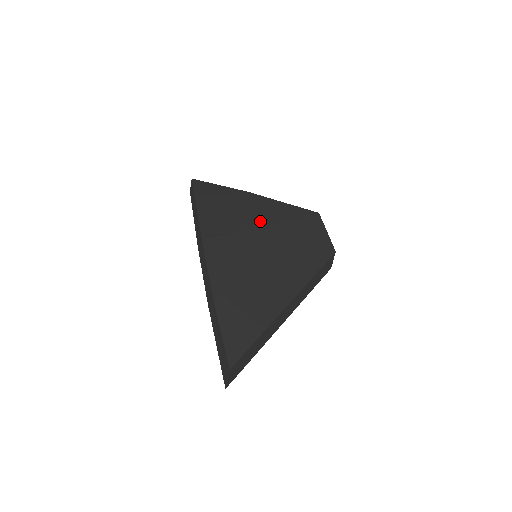
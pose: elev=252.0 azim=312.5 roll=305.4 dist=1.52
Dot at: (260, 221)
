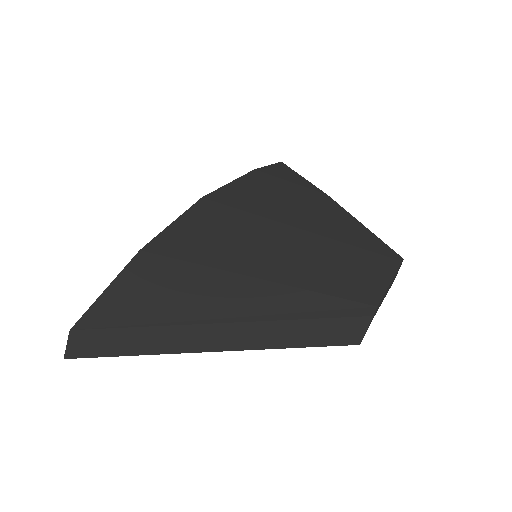
Dot at: (297, 220)
